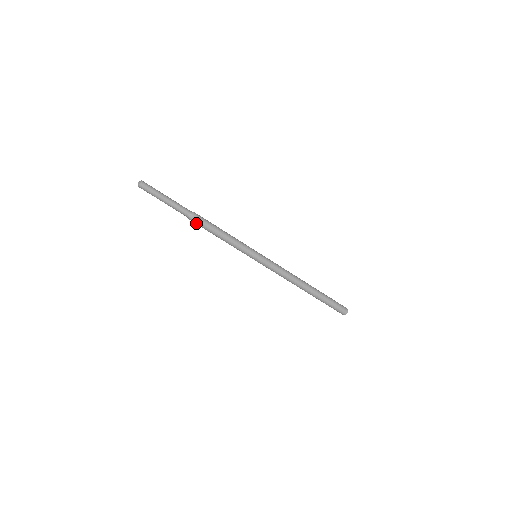
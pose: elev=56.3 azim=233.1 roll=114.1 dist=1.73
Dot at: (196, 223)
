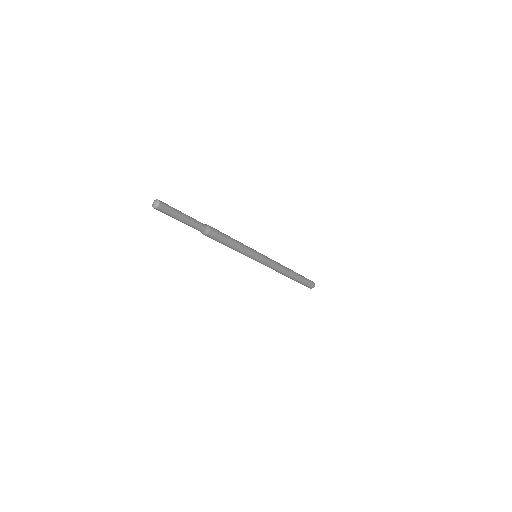
Dot at: (212, 237)
